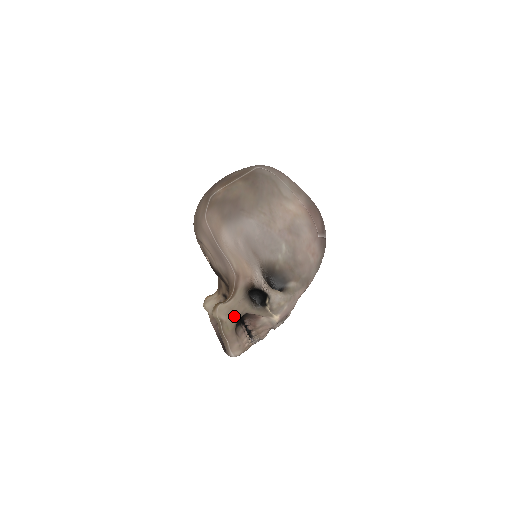
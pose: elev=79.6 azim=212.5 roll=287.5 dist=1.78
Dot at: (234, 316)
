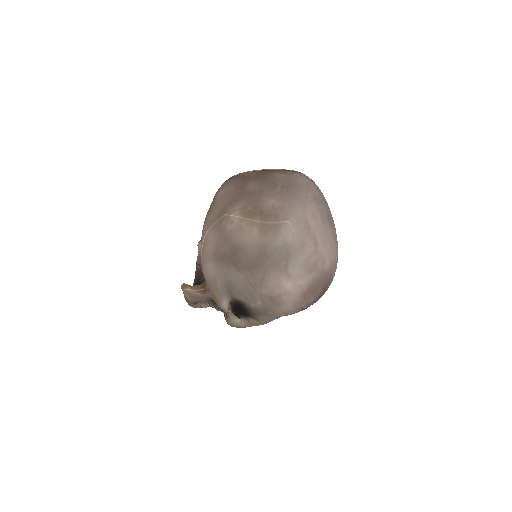
Dot at: (196, 300)
